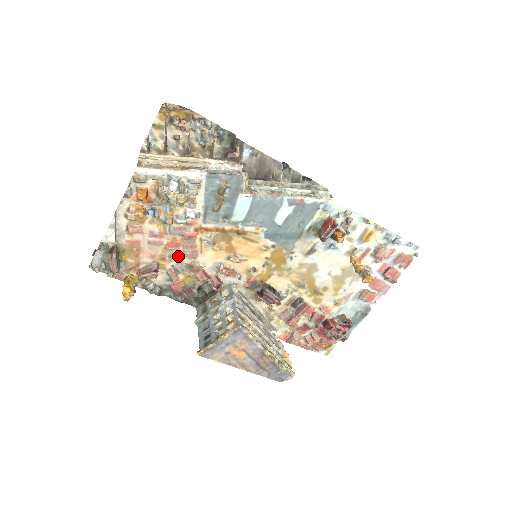
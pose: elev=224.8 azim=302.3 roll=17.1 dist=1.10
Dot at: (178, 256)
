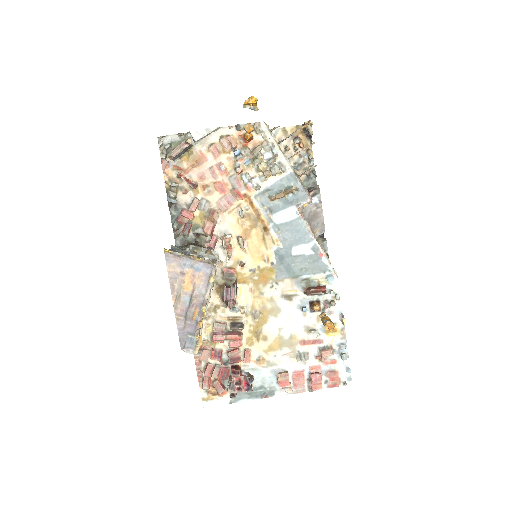
Dot at: (214, 197)
